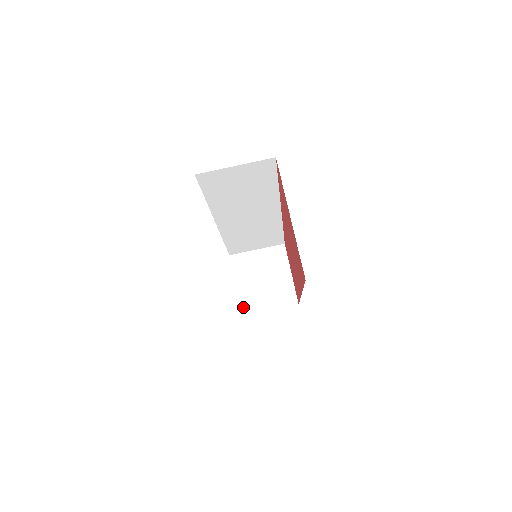
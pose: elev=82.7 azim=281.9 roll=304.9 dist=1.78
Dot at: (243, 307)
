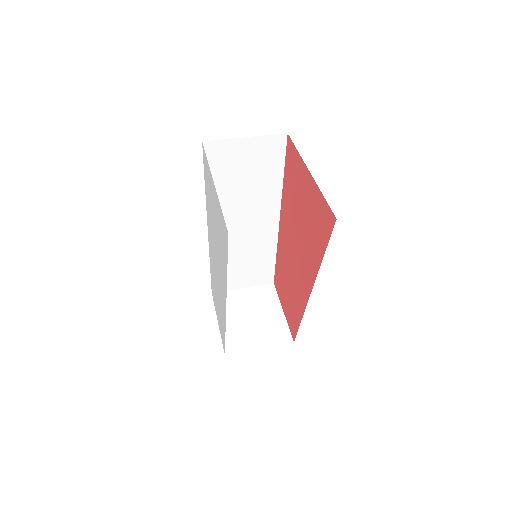
Dot at: (228, 344)
